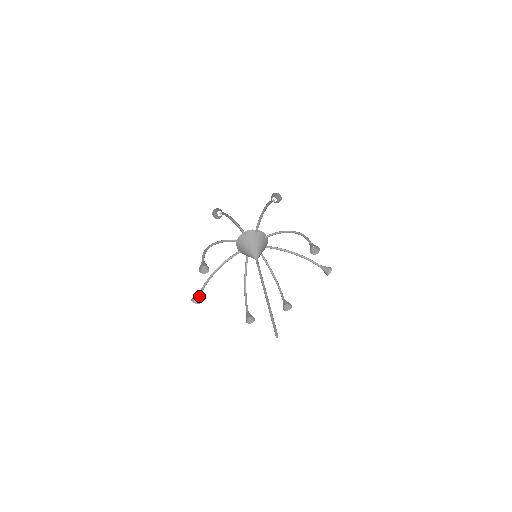
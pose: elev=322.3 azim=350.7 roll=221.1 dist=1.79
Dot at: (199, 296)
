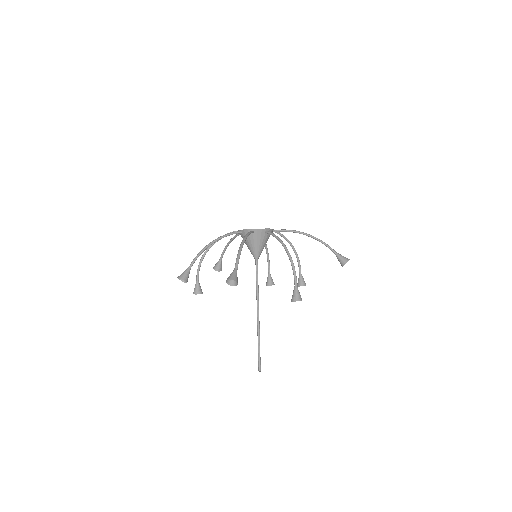
Dot at: (219, 266)
